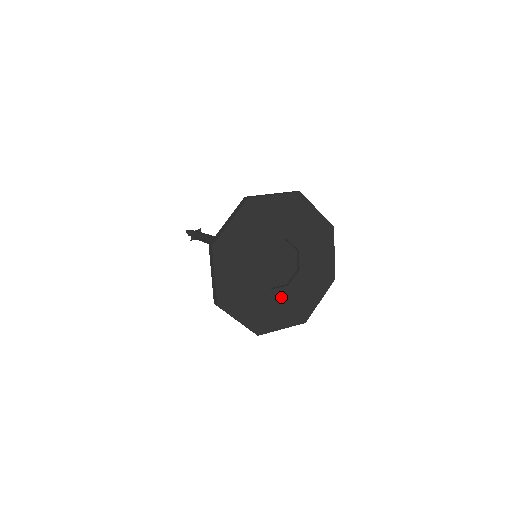
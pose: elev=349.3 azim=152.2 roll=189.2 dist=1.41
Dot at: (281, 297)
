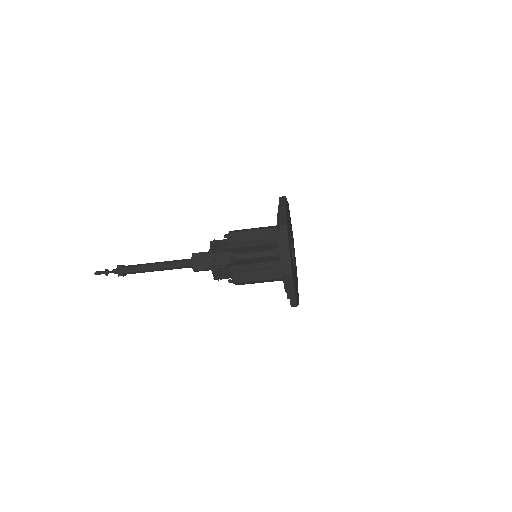
Dot at: (295, 278)
